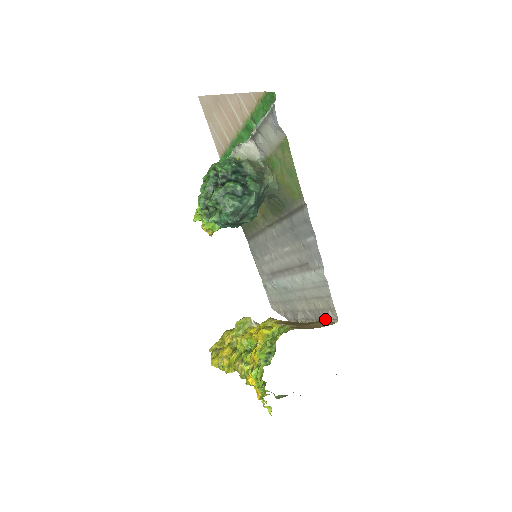
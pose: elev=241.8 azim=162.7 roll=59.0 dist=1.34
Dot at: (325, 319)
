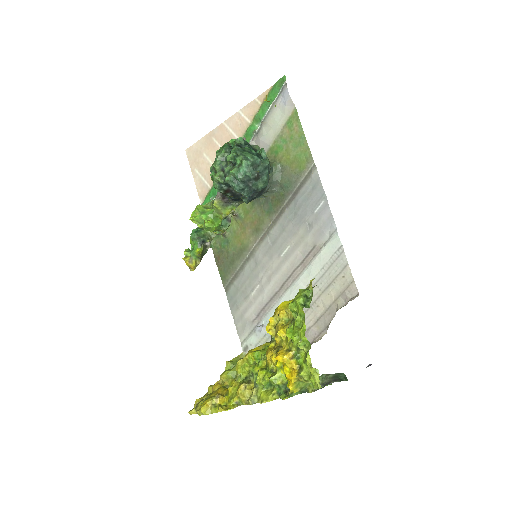
Dot at: (341, 307)
